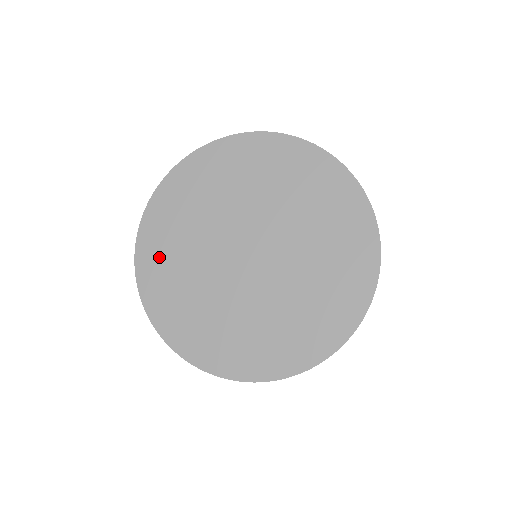
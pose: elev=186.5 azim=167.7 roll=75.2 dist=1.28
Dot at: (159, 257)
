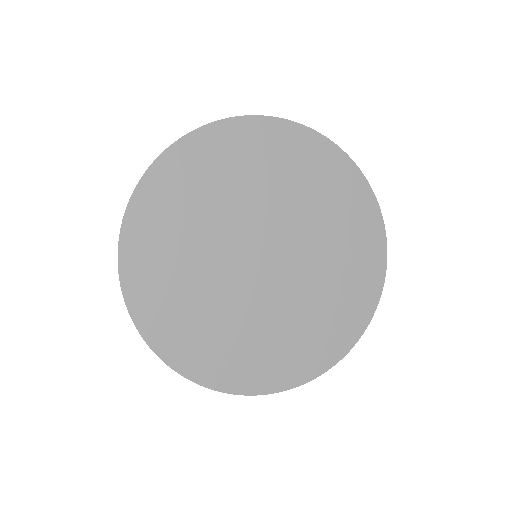
Dot at: (153, 266)
